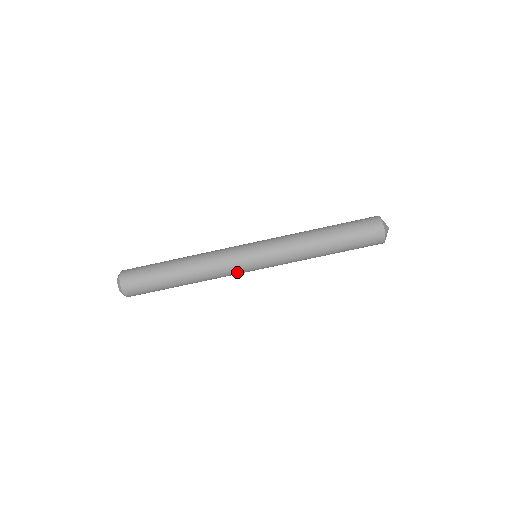
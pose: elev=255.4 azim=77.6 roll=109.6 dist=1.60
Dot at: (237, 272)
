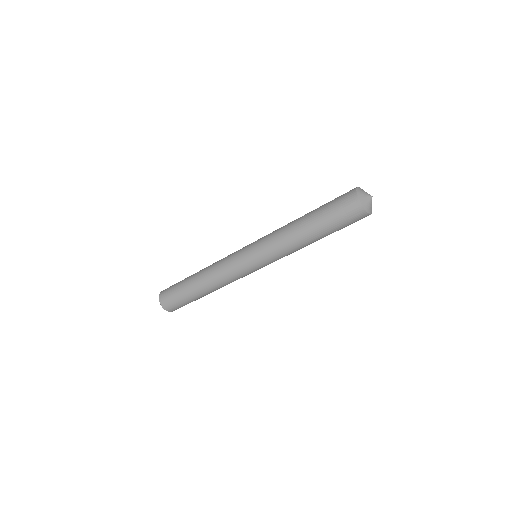
Dot at: occluded
